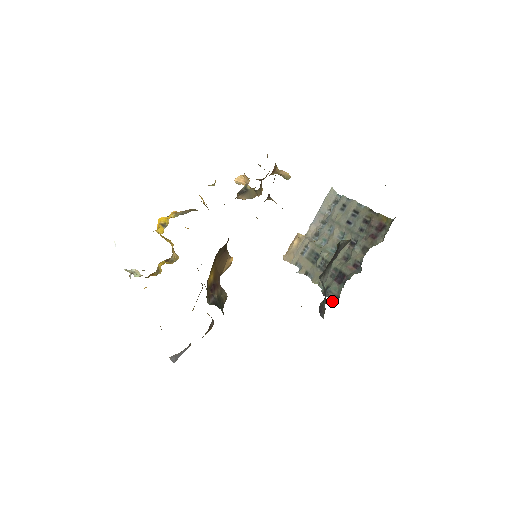
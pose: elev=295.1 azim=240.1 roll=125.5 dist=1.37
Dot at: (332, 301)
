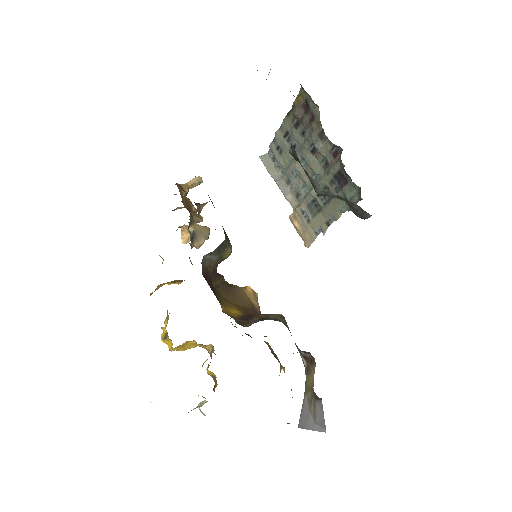
Dot at: occluded
